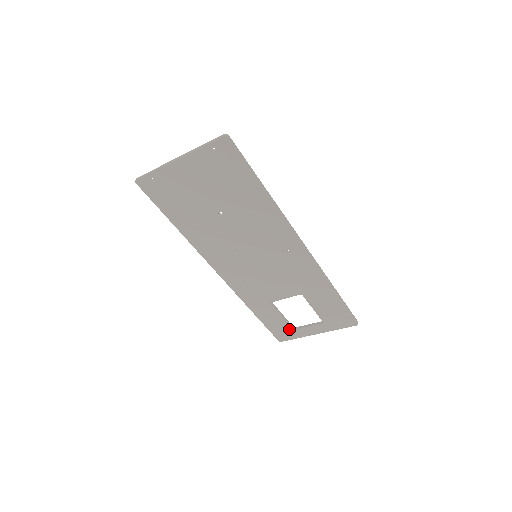
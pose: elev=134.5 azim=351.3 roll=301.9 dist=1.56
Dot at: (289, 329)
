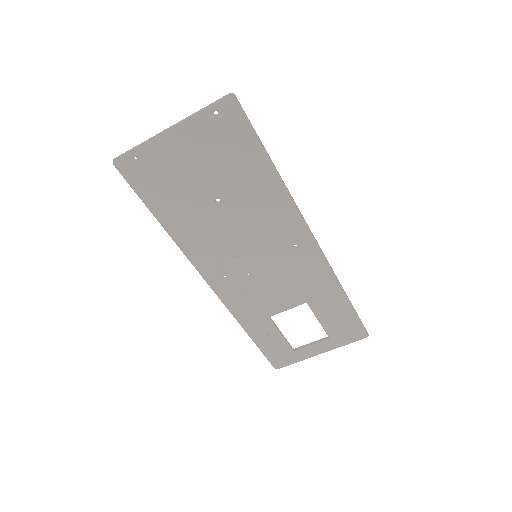
Dot at: (288, 351)
